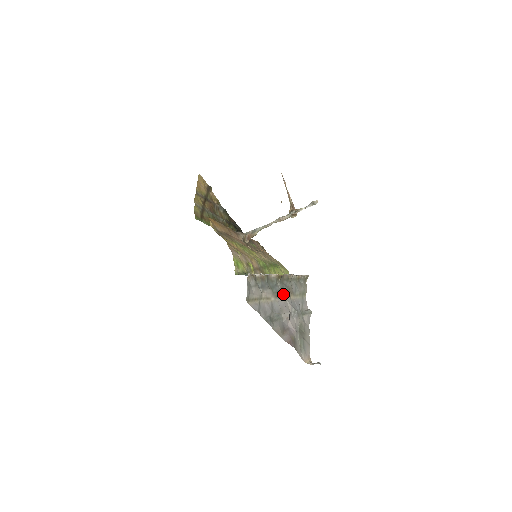
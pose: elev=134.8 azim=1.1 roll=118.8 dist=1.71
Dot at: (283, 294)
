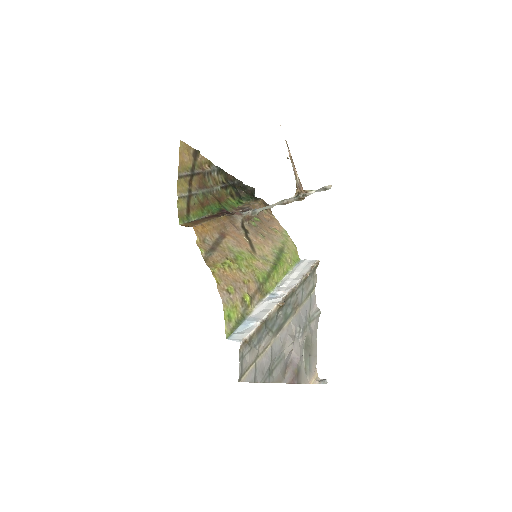
Dot at: (286, 320)
